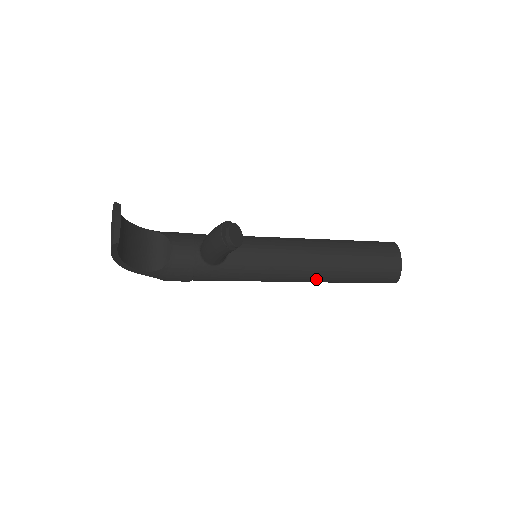
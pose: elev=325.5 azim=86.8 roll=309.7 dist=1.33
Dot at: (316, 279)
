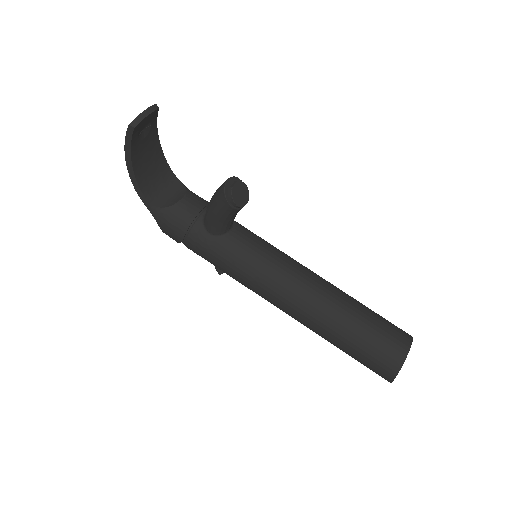
Dot at: (303, 314)
